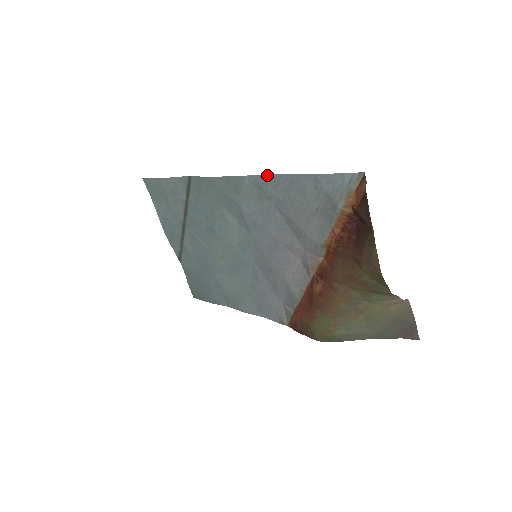
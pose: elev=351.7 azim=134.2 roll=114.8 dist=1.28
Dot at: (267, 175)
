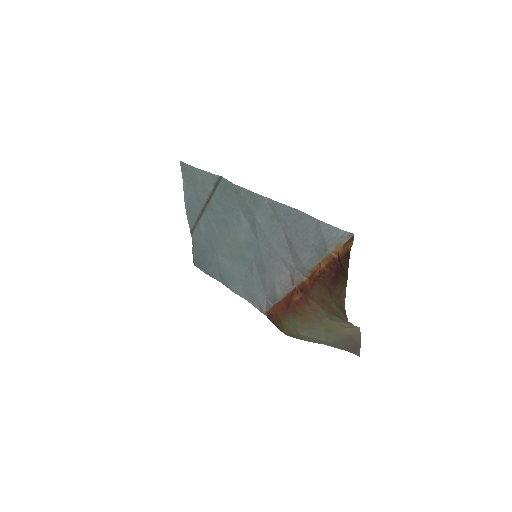
Dot at: (283, 204)
